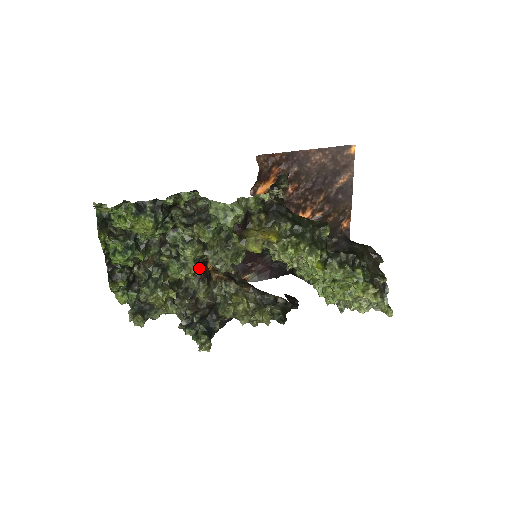
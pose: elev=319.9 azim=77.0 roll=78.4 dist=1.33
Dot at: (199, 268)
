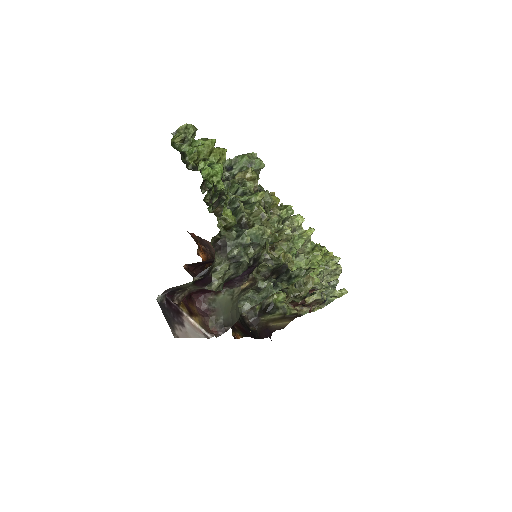
Dot at: occluded
